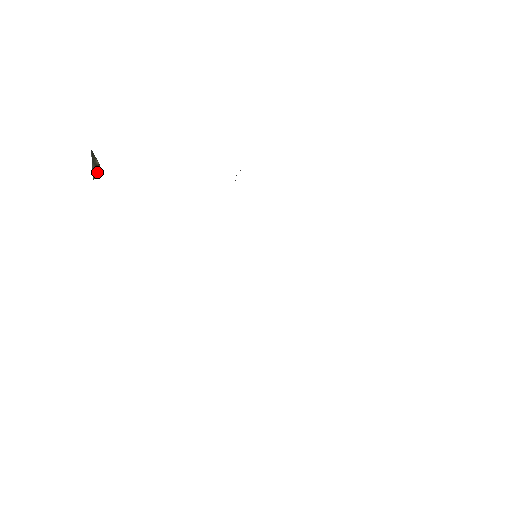
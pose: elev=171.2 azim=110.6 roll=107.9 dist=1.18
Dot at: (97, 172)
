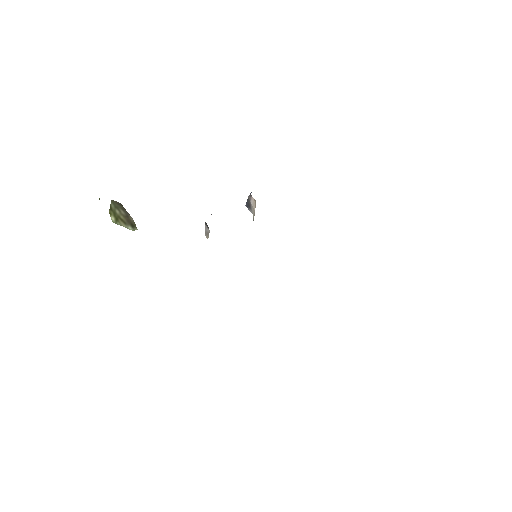
Dot at: (125, 221)
